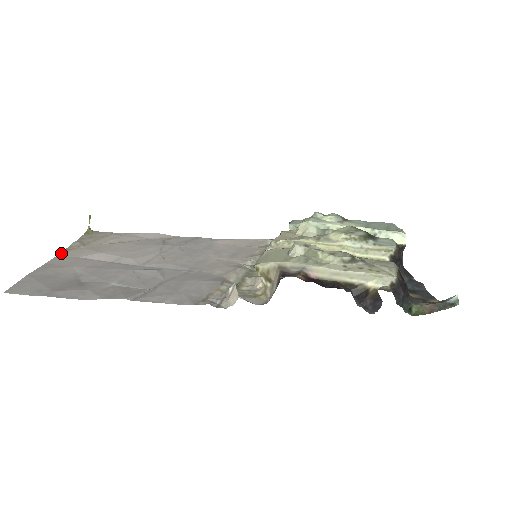
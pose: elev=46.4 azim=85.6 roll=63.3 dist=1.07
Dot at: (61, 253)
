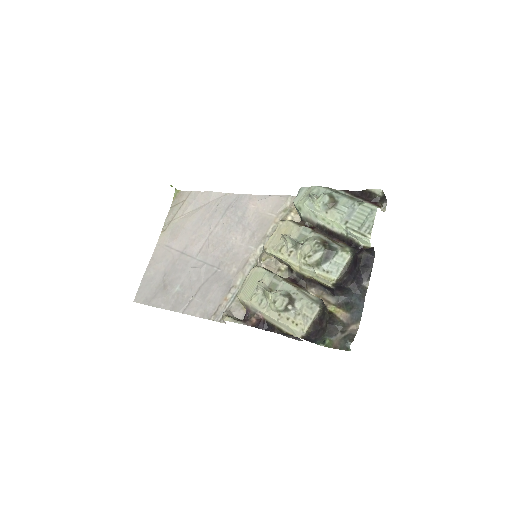
Dot at: (159, 238)
